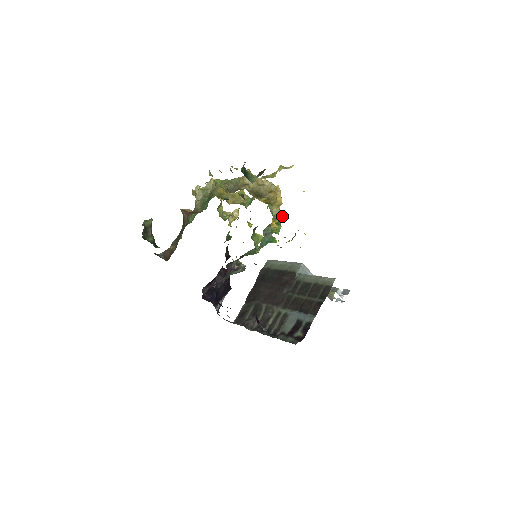
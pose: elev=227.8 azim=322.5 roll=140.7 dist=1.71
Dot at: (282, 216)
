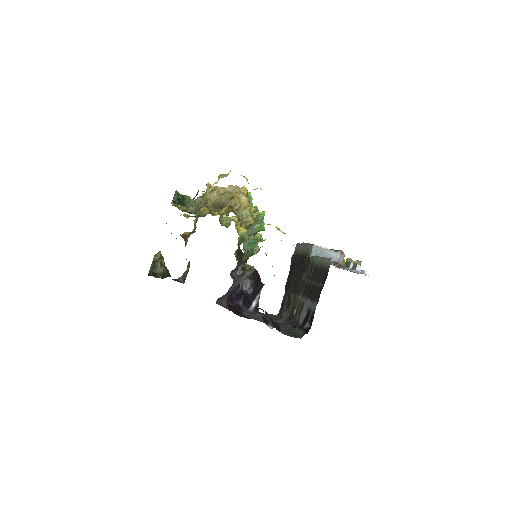
Dot at: (263, 211)
